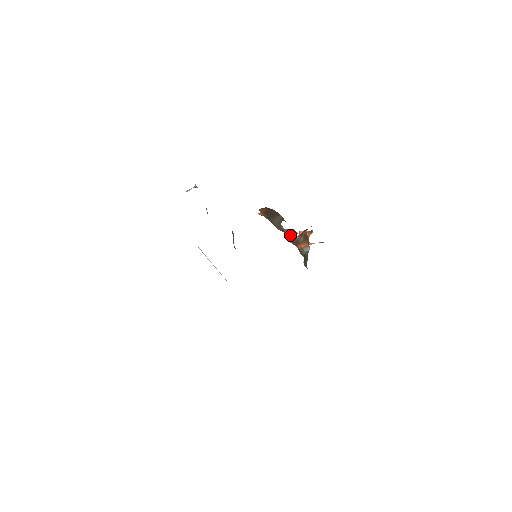
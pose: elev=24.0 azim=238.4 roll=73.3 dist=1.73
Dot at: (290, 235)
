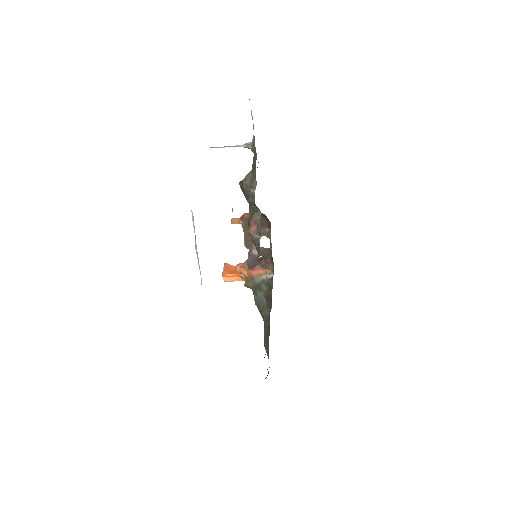
Dot at: (255, 255)
